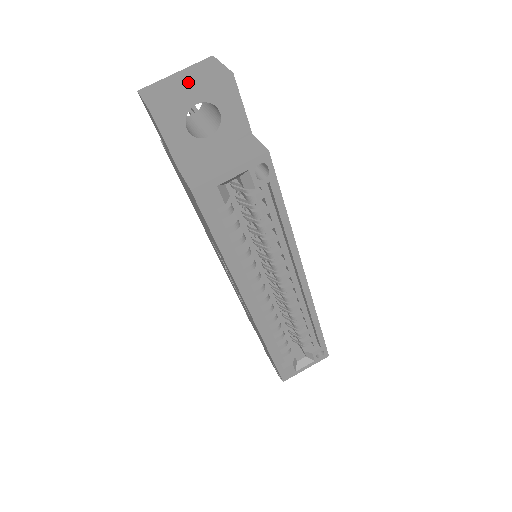
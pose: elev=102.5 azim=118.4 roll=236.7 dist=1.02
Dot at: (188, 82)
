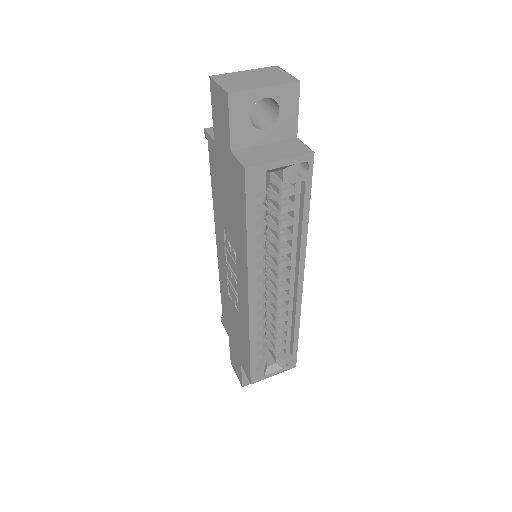
Dot at: (259, 79)
